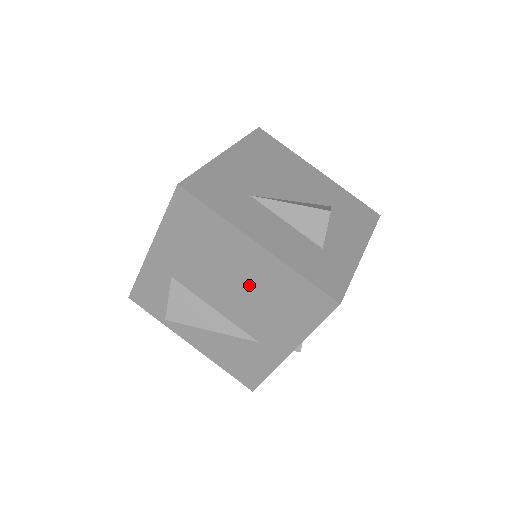
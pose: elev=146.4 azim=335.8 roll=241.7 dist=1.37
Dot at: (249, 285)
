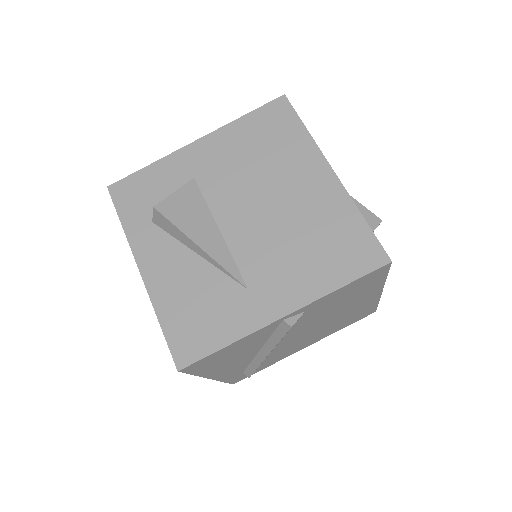
Dot at: (290, 211)
